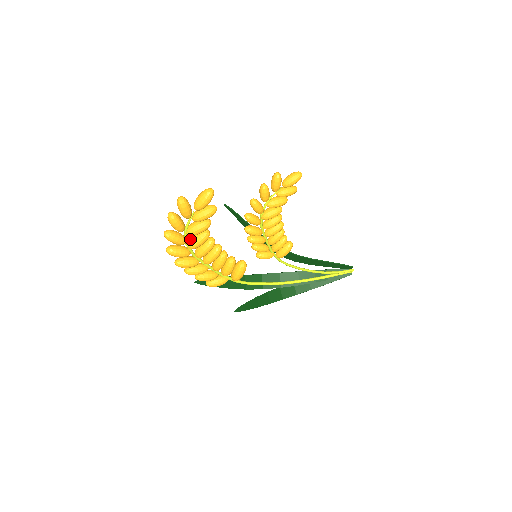
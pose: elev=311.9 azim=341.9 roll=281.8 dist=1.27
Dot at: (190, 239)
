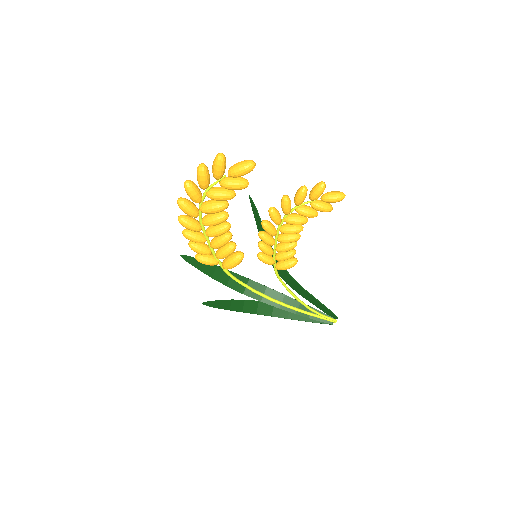
Dot at: (206, 202)
